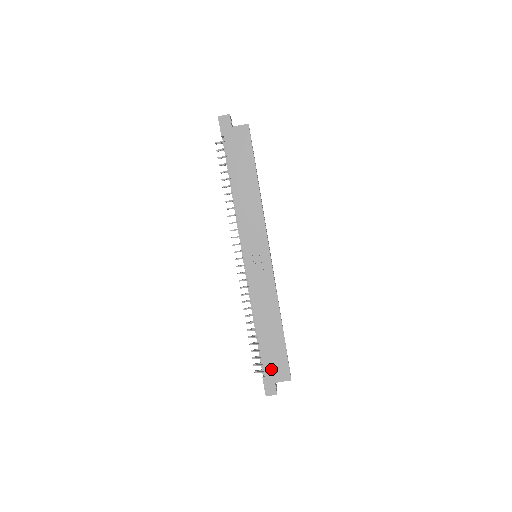
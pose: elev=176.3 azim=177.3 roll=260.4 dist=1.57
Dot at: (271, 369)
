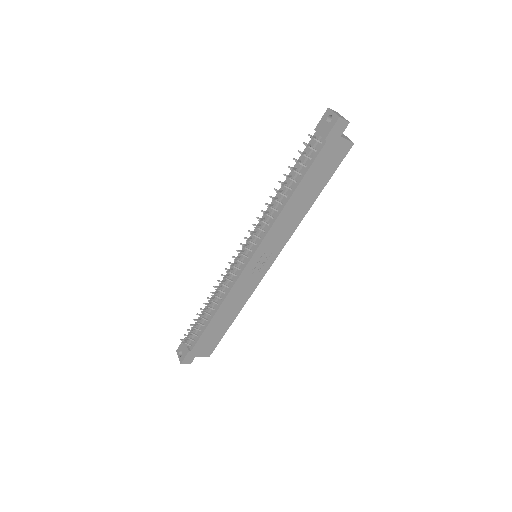
Dot at: (201, 347)
